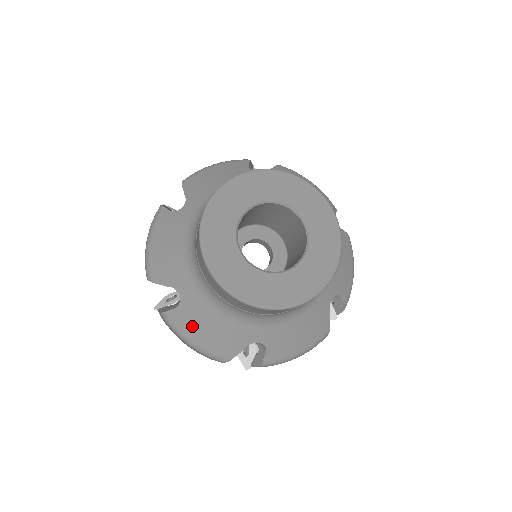
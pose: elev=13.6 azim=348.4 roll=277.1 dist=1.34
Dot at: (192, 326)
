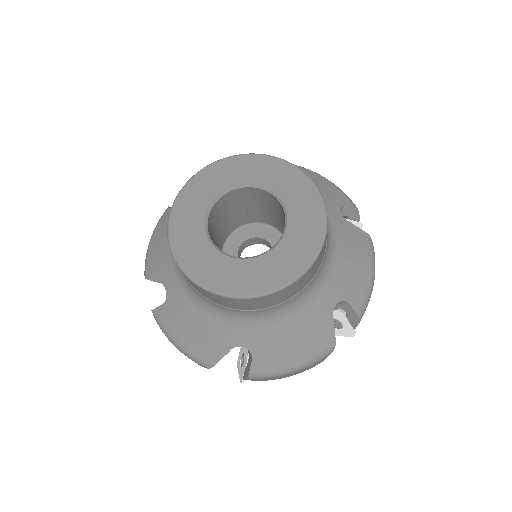
Dot at: (279, 355)
